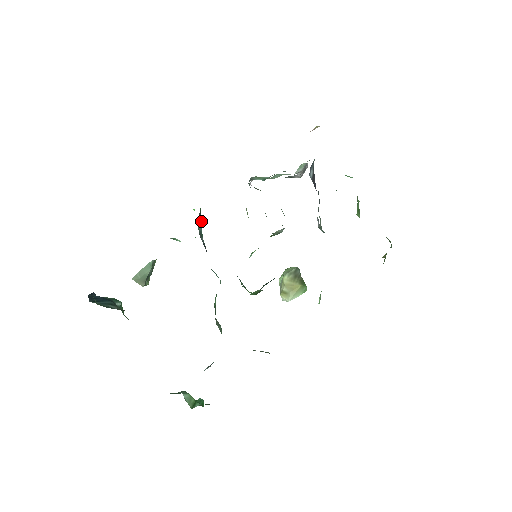
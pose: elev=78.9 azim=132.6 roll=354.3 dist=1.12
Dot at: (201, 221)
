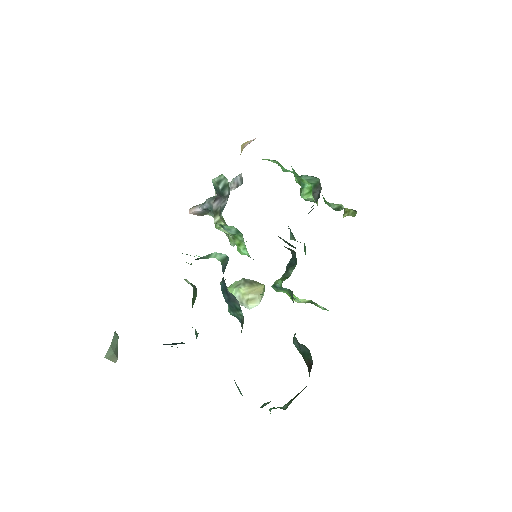
Dot at: occluded
